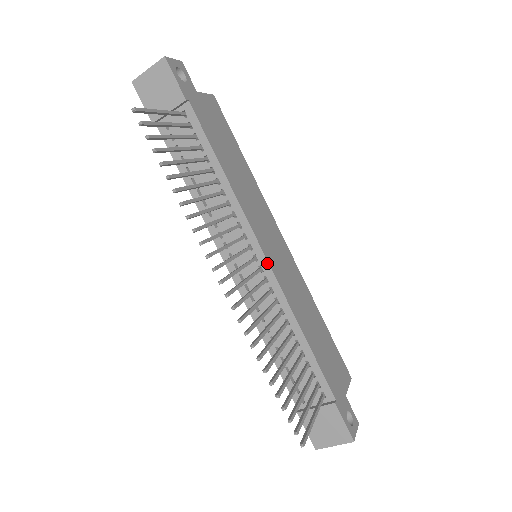
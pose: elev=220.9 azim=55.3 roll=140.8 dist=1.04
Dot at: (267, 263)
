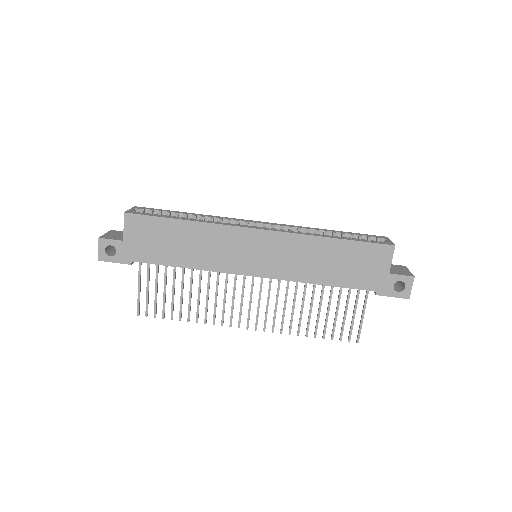
Dot at: (260, 277)
